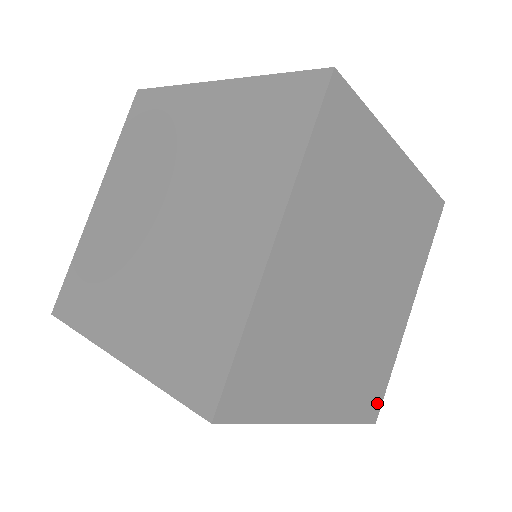
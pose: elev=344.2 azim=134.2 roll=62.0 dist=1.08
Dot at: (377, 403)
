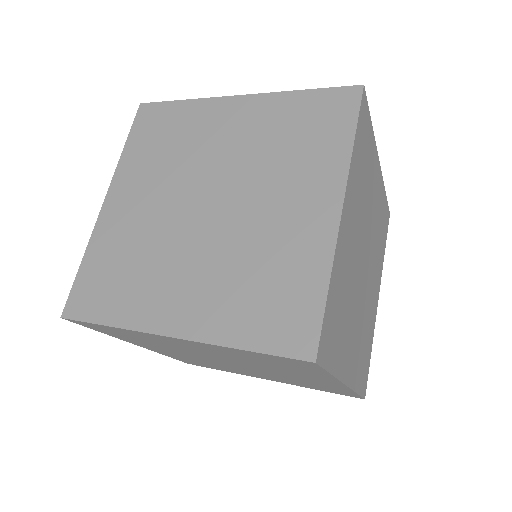
Dot at: (366, 379)
